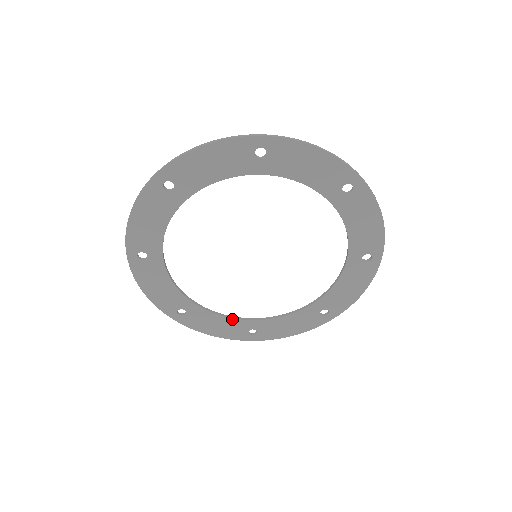
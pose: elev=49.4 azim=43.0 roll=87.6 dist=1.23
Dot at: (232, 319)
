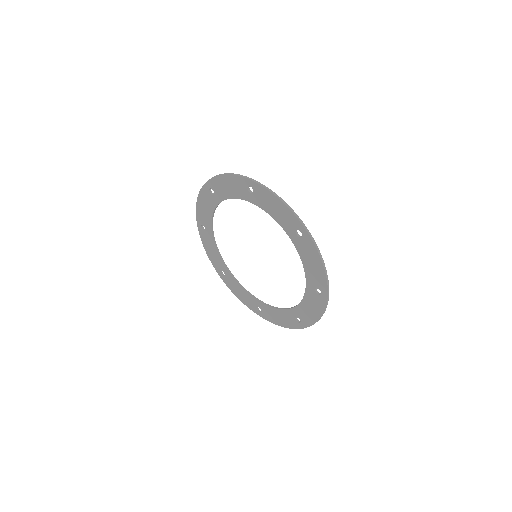
Dot at: (248, 293)
